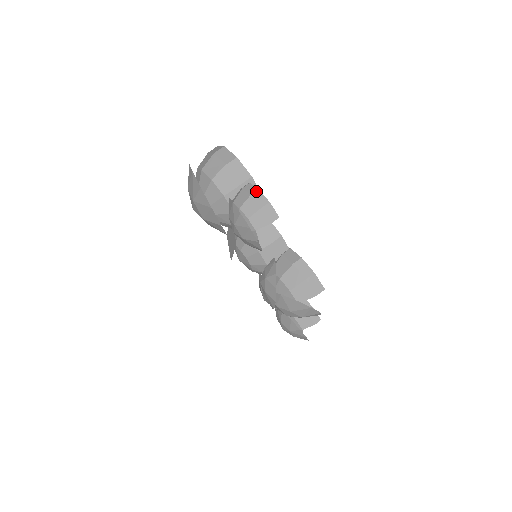
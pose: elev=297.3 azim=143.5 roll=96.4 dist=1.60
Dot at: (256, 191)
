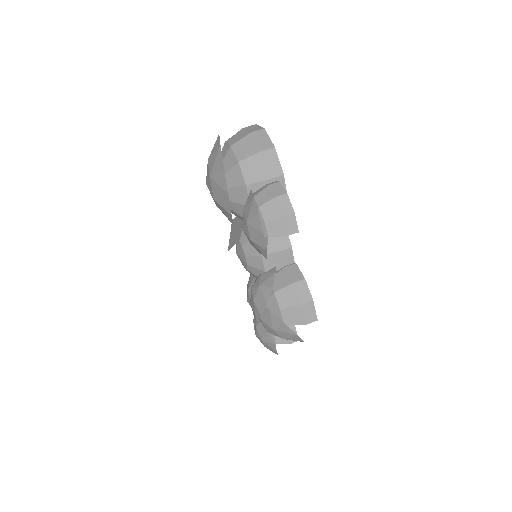
Dot at: (284, 194)
